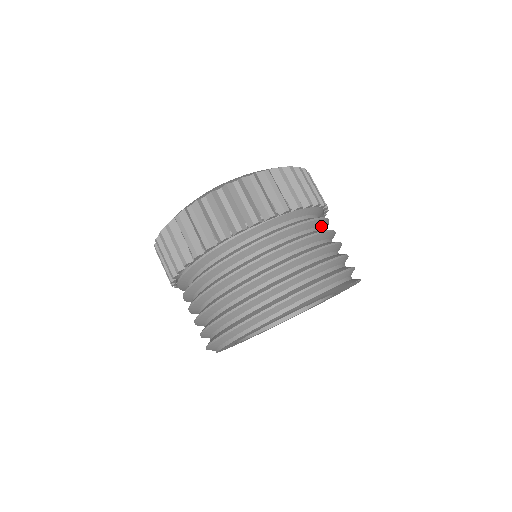
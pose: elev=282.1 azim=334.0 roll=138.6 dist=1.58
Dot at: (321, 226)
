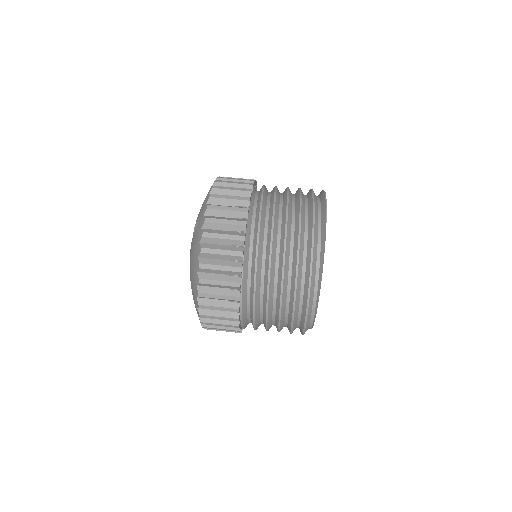
Dot at: (265, 212)
